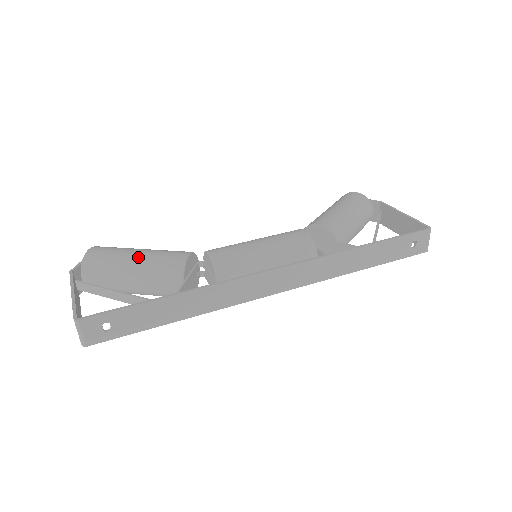
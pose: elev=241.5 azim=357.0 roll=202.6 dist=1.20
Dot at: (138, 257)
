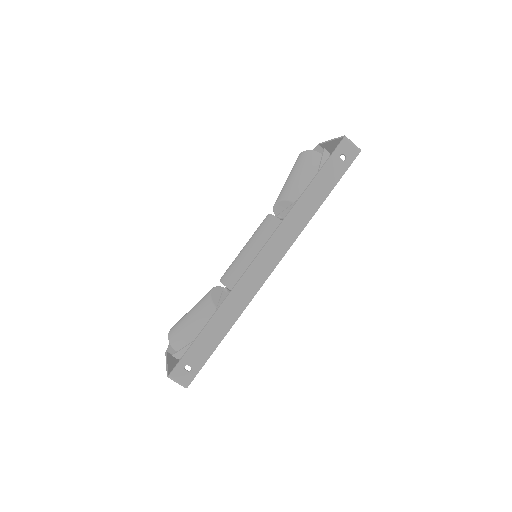
Dot at: (189, 315)
